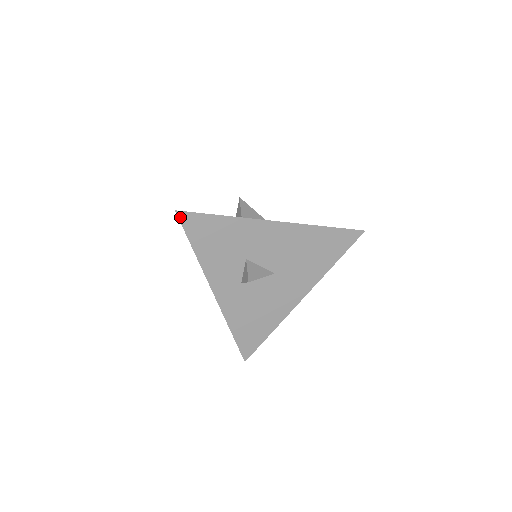
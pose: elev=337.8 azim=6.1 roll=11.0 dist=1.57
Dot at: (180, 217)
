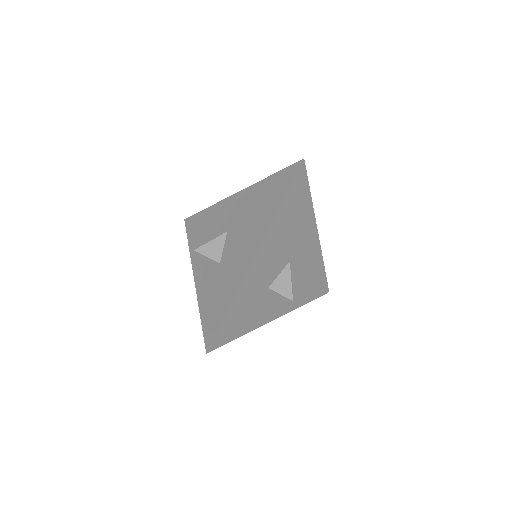
Dot at: (213, 349)
